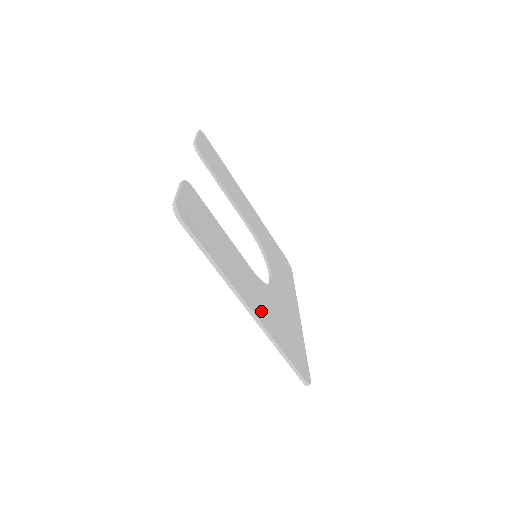
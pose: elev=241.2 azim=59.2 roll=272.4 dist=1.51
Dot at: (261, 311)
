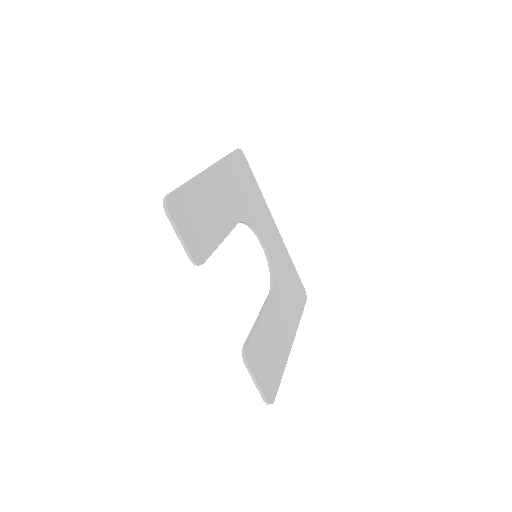
Dot at: (290, 323)
